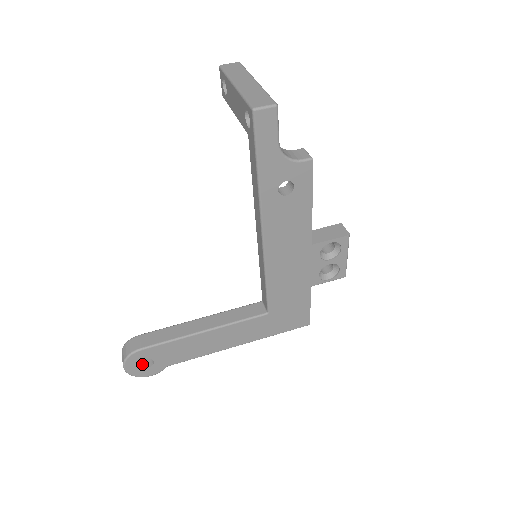
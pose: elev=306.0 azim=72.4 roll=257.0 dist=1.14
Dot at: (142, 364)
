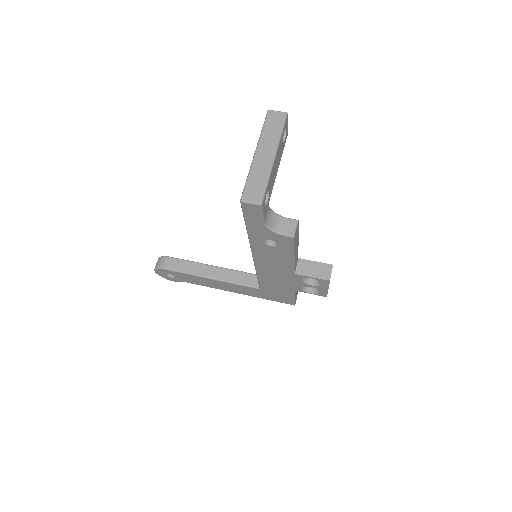
Dot at: occluded
